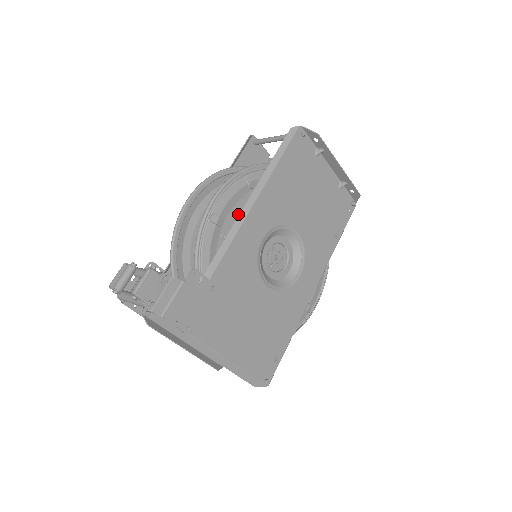
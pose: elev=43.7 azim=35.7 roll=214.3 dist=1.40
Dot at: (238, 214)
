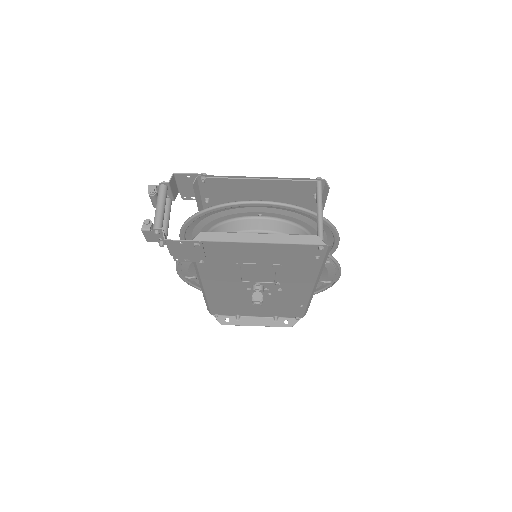
Dot at: occluded
